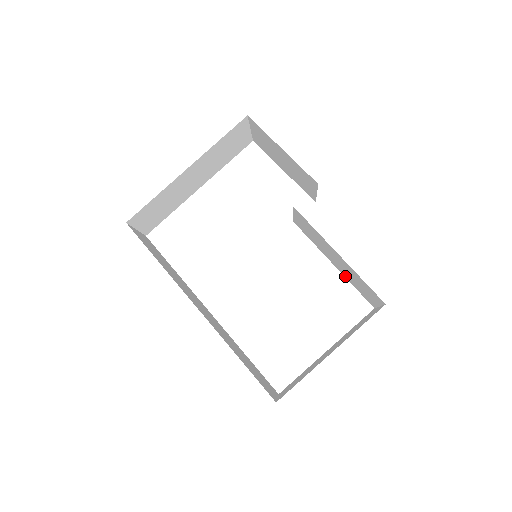
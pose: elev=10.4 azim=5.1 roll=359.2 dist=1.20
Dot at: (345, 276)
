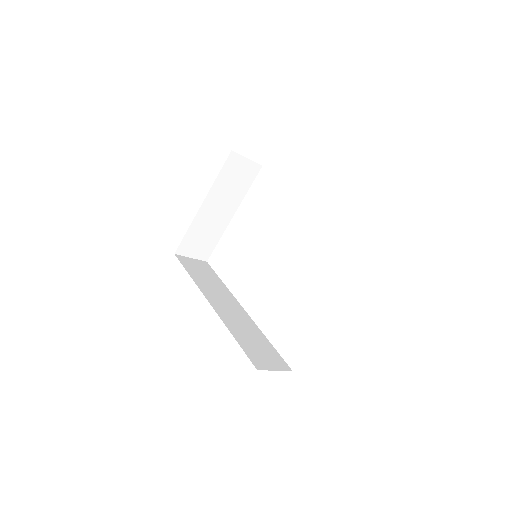
Dot at: occluded
